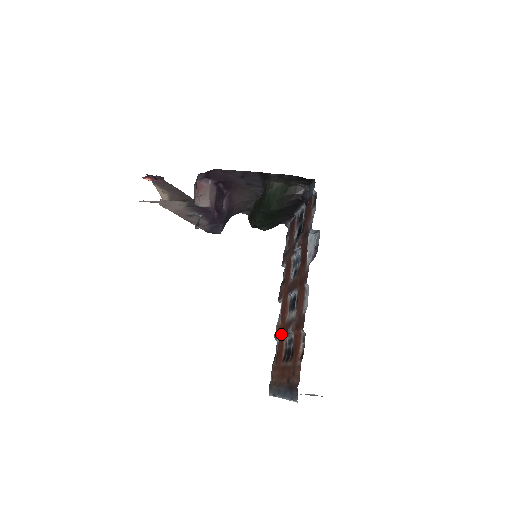
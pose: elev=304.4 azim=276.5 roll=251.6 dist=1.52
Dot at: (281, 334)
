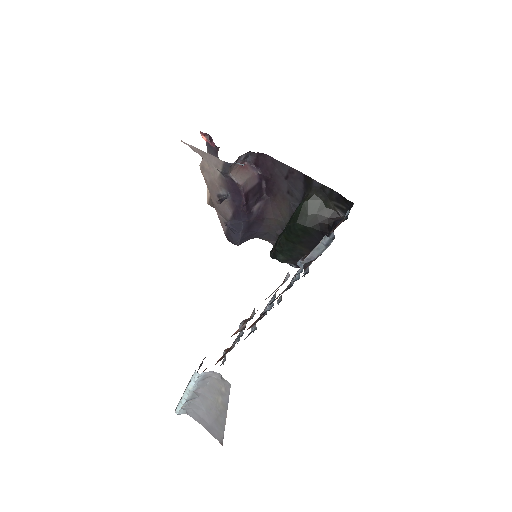
Dot at: occluded
